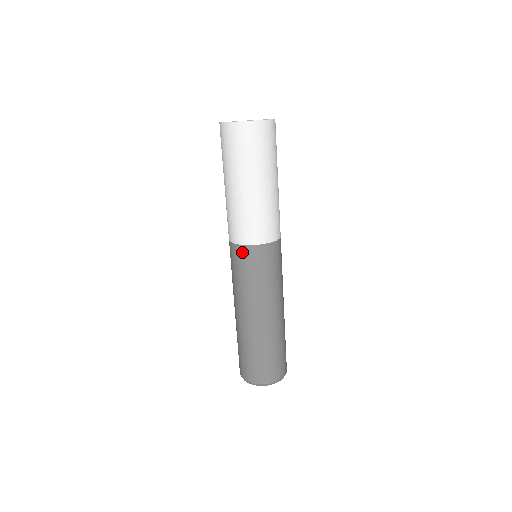
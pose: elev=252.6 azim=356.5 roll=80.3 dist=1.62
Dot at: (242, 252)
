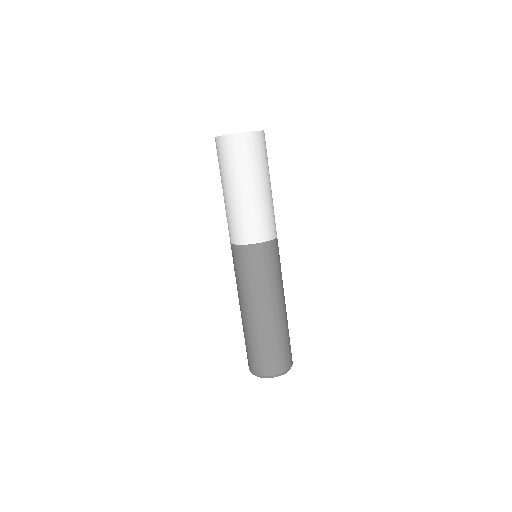
Dot at: (265, 249)
